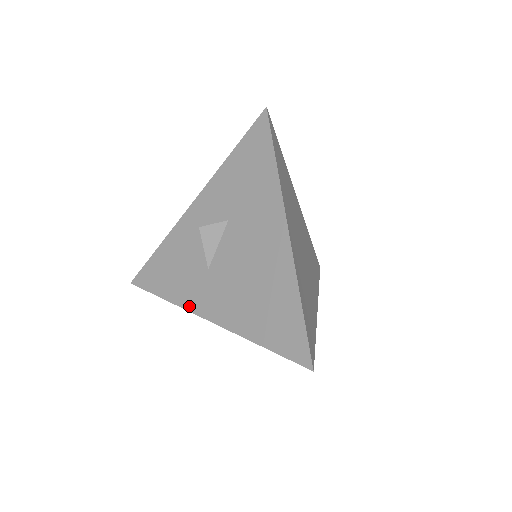
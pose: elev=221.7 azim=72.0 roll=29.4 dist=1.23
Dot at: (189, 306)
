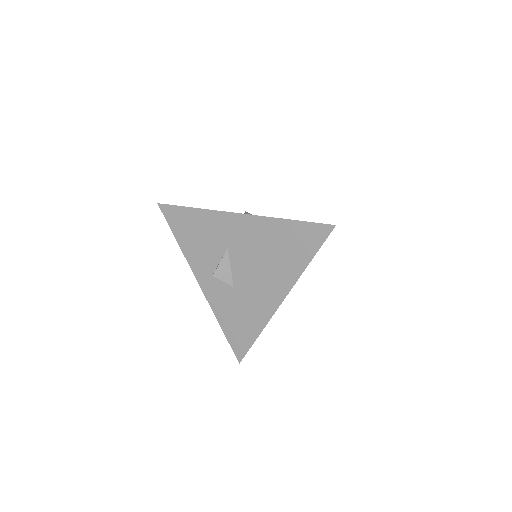
Dot at: (221, 211)
